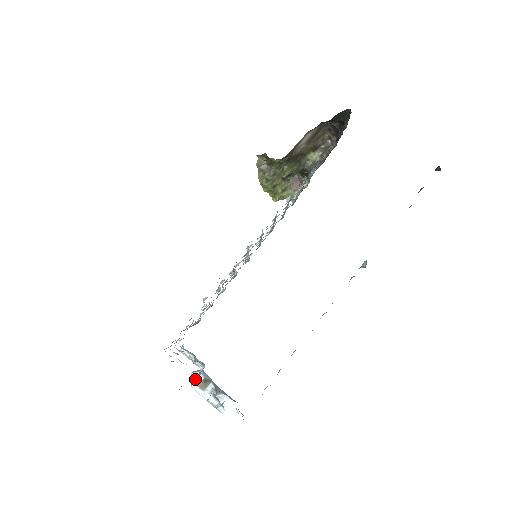
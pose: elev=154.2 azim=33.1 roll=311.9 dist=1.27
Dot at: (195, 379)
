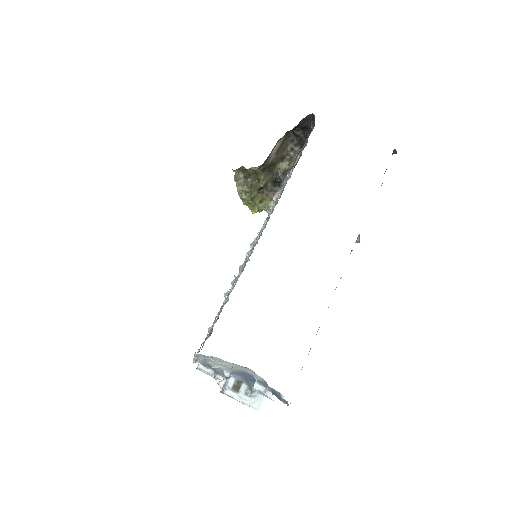
Dot at: (226, 384)
